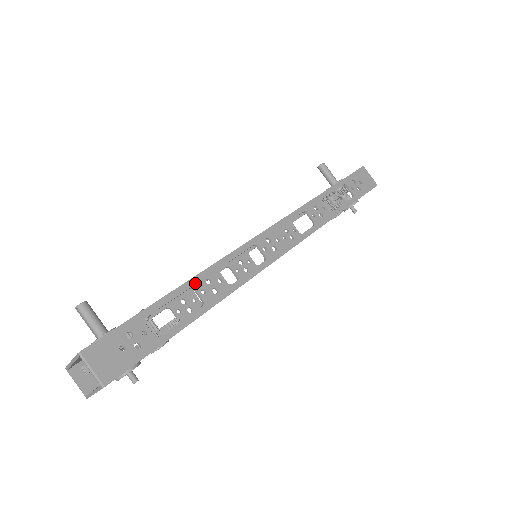
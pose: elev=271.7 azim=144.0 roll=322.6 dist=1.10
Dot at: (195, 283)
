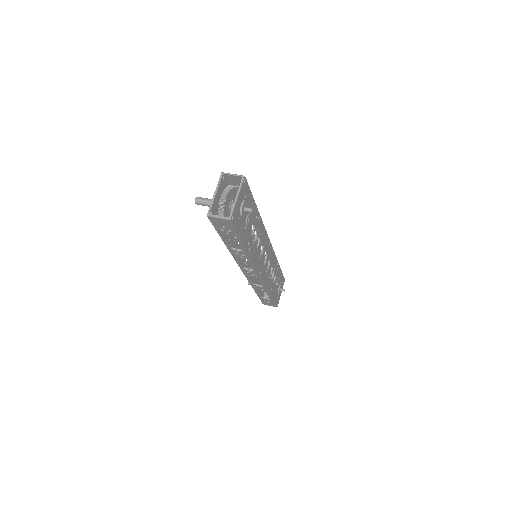
Dot at: occluded
